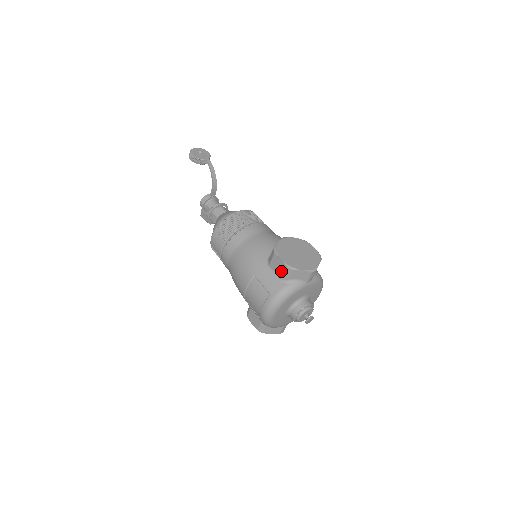
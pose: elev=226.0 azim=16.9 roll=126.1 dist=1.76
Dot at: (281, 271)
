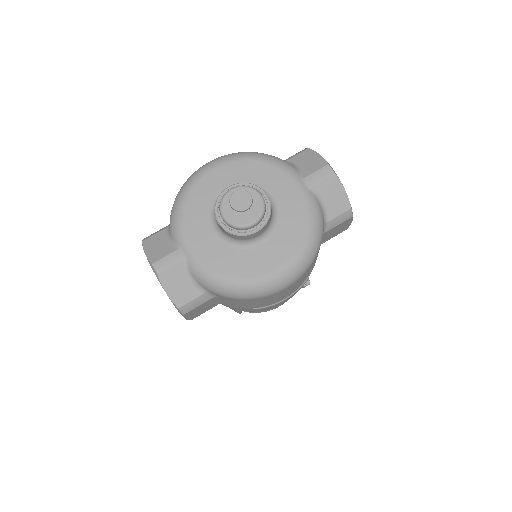
Dot at: occluded
